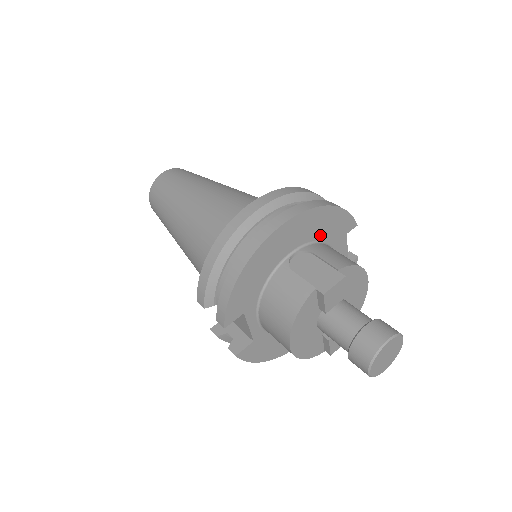
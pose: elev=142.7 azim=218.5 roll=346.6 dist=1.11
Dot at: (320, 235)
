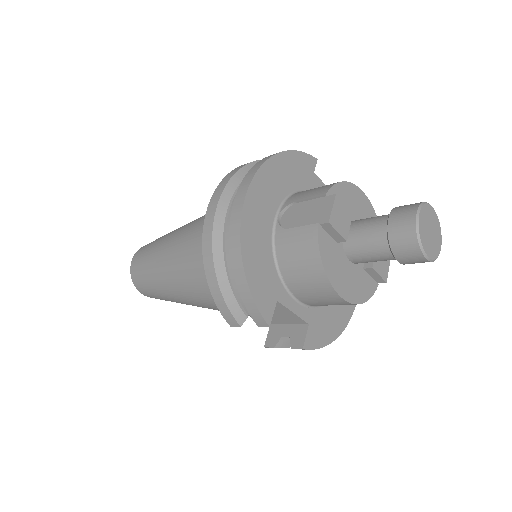
Dot at: (290, 186)
